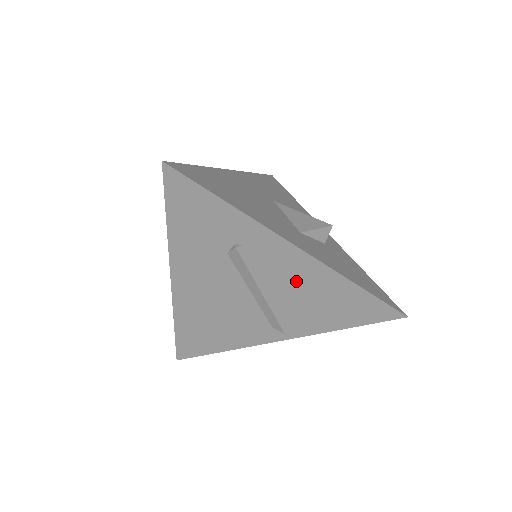
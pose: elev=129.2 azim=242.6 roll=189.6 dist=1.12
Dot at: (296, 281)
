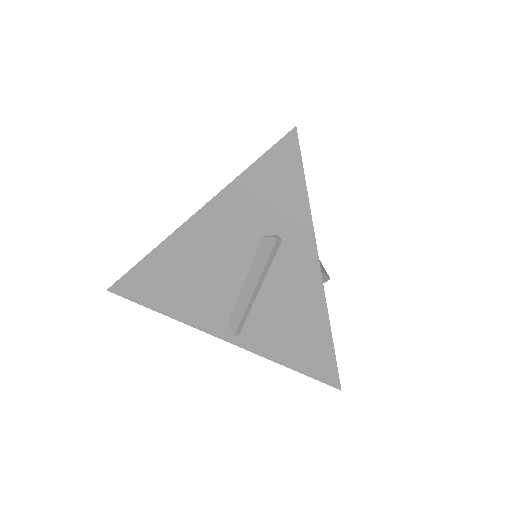
Dot at: (290, 300)
